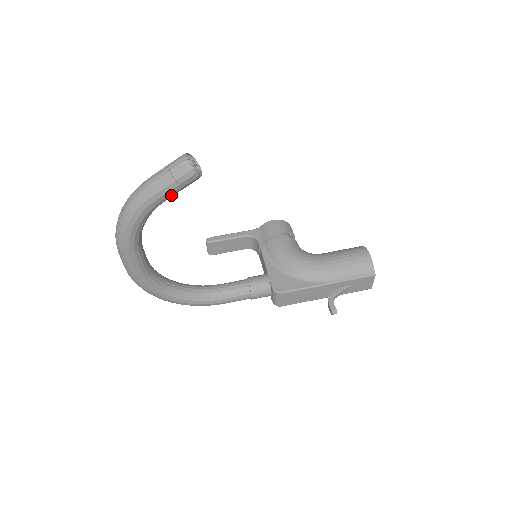
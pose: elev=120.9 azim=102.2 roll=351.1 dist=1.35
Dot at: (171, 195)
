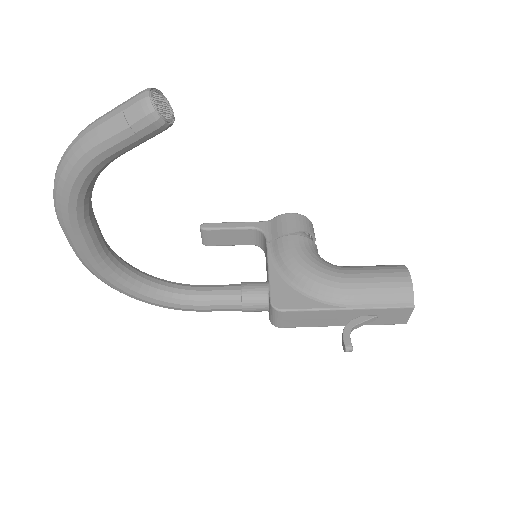
Dot at: (125, 148)
